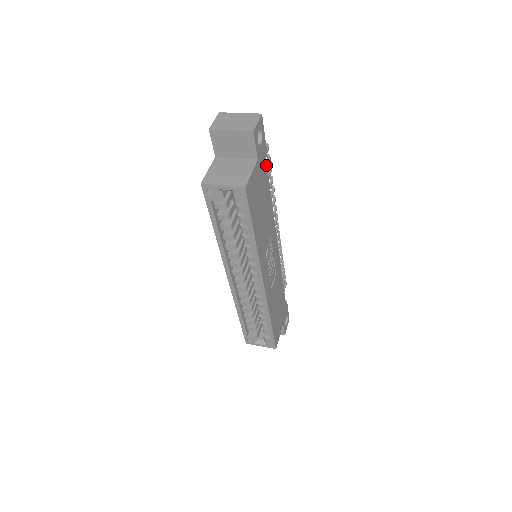
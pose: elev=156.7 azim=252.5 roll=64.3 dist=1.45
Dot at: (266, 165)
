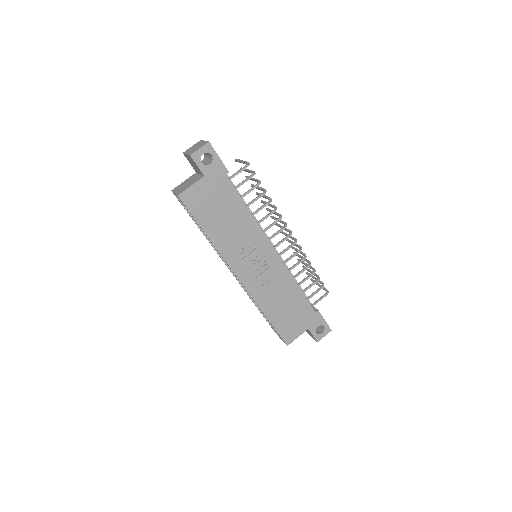
Dot at: (228, 181)
